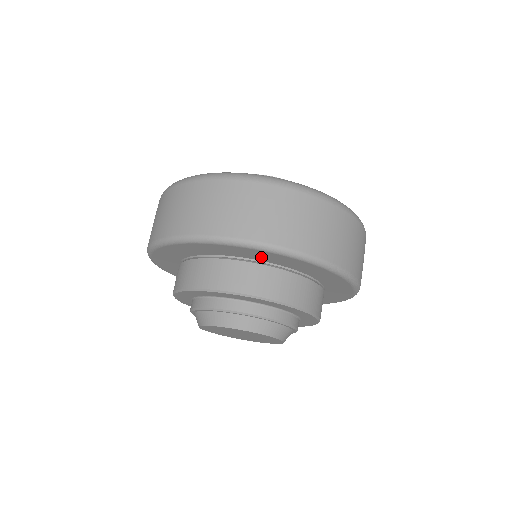
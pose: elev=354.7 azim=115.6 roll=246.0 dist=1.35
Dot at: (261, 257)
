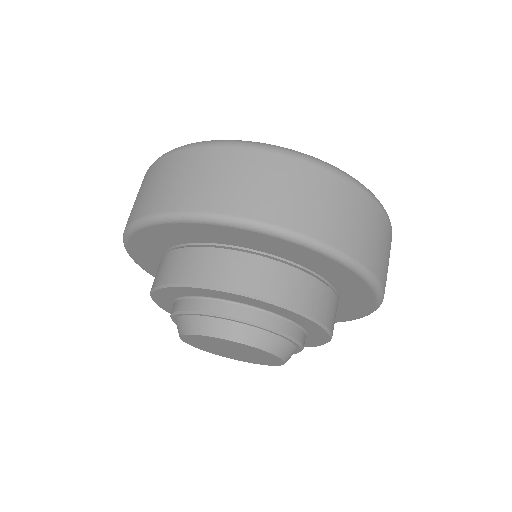
Dot at: (196, 236)
